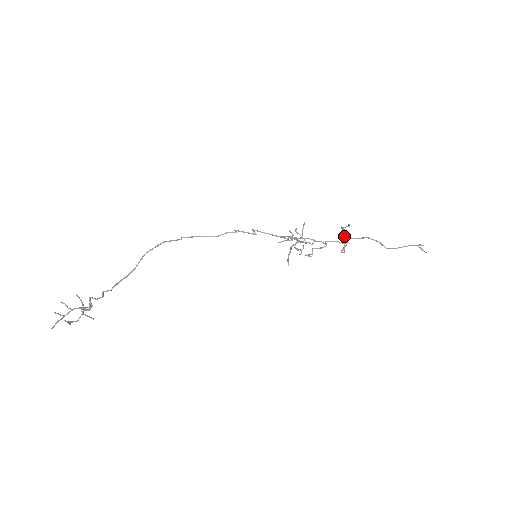
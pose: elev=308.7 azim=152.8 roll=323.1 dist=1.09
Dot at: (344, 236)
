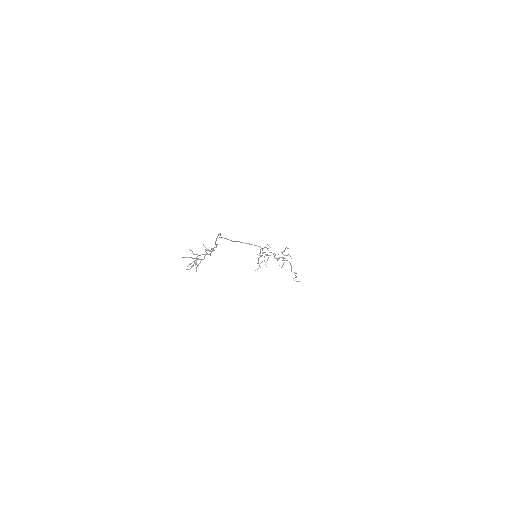
Dot at: occluded
